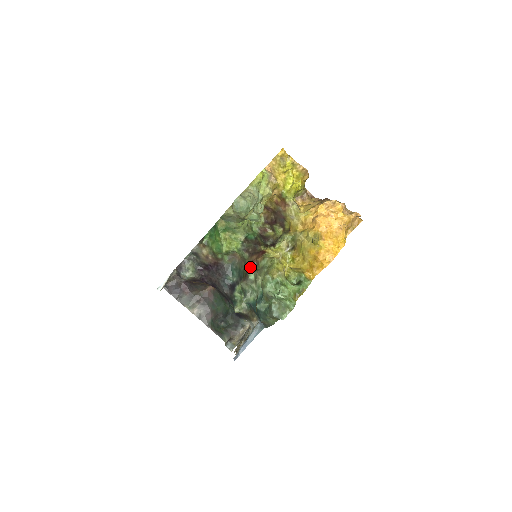
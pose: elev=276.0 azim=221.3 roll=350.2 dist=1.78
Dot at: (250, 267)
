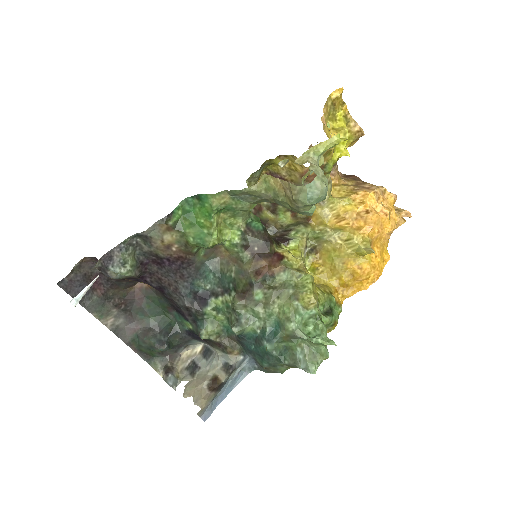
Dot at: (258, 280)
